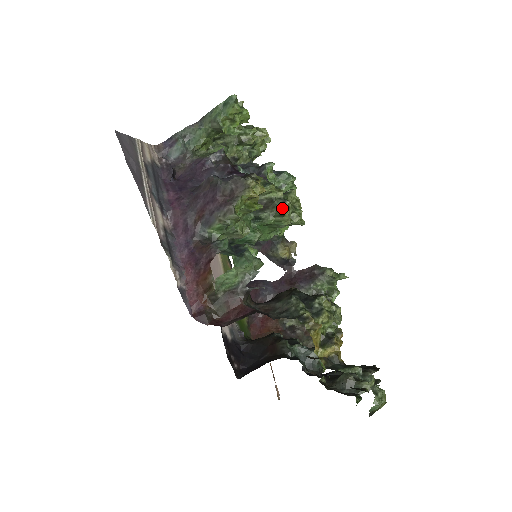
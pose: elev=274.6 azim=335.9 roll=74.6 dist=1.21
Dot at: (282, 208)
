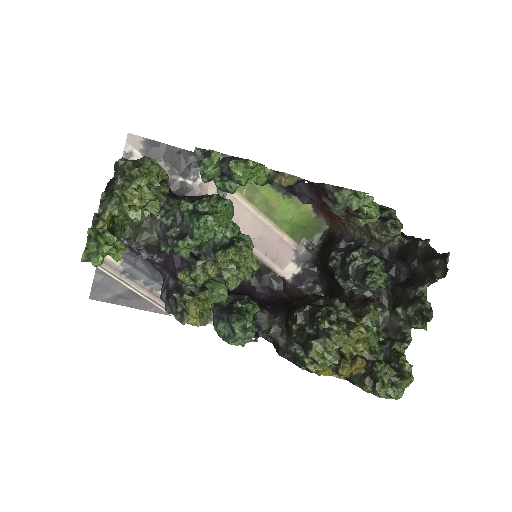
Dot at: (226, 286)
